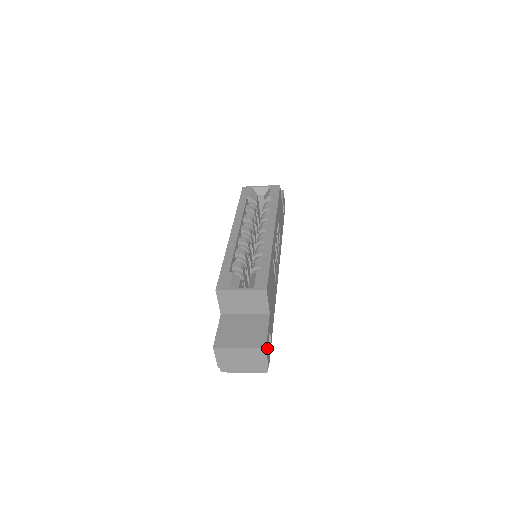
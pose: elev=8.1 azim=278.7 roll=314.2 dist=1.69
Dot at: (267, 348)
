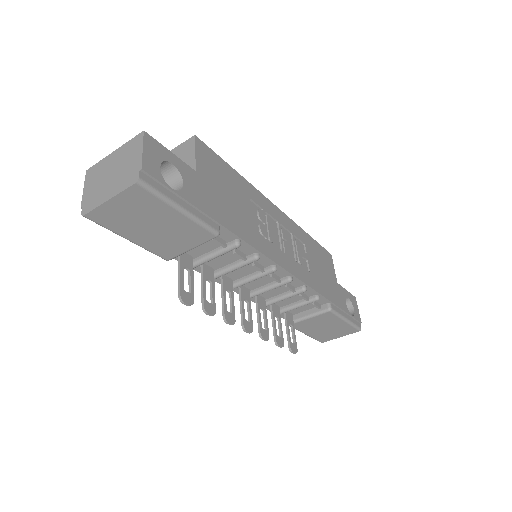
Dot at: (152, 148)
